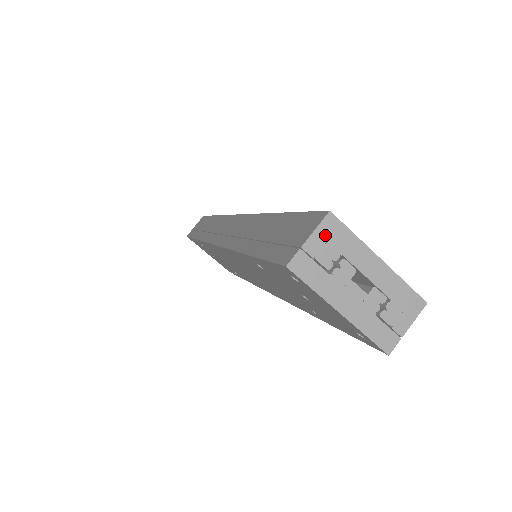
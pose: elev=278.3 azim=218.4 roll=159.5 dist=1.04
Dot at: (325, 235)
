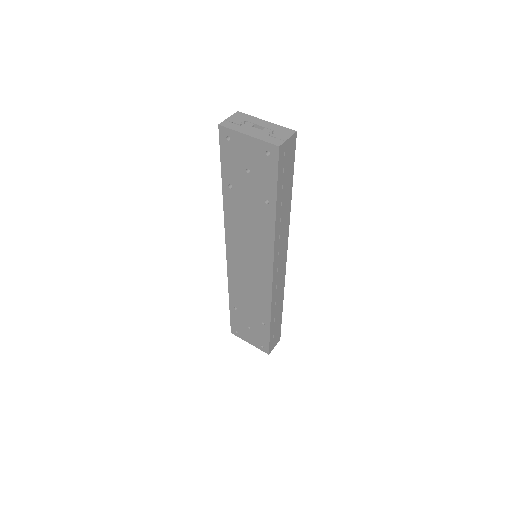
Dot at: (236, 117)
